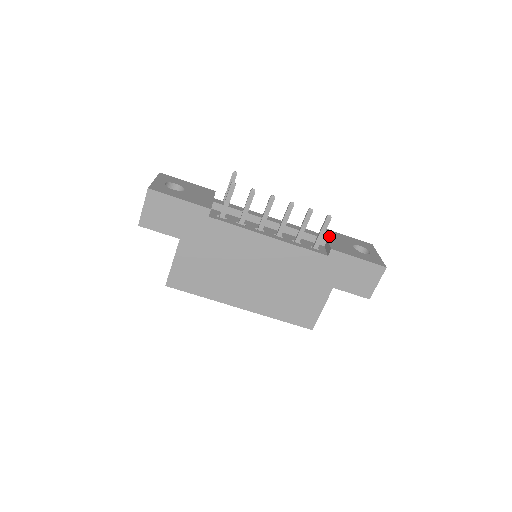
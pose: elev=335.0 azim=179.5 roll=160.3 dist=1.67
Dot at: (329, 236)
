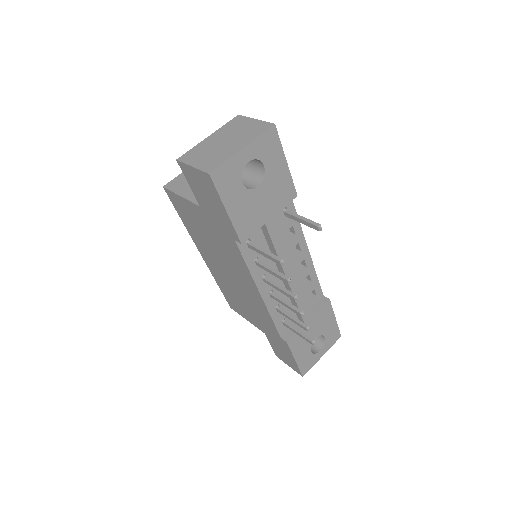
Dot at: (315, 318)
